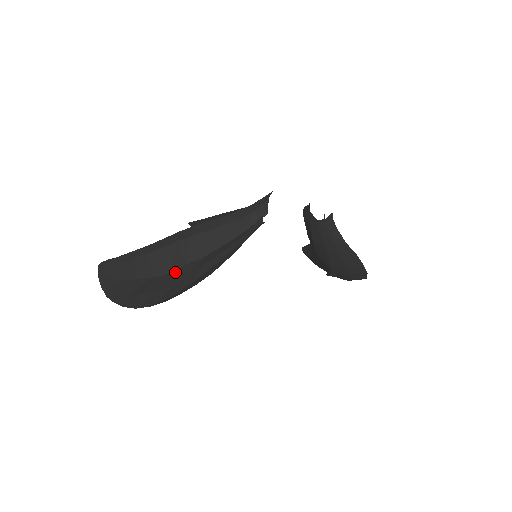
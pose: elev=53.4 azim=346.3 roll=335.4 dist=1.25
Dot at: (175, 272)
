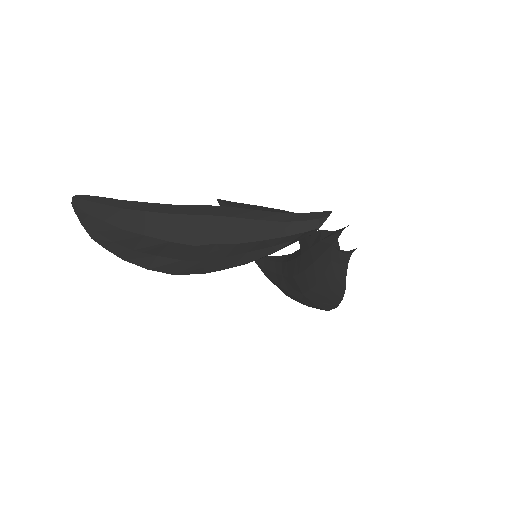
Dot at: (201, 246)
